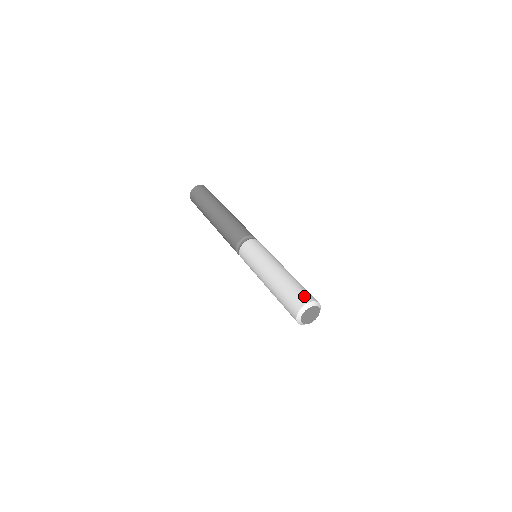
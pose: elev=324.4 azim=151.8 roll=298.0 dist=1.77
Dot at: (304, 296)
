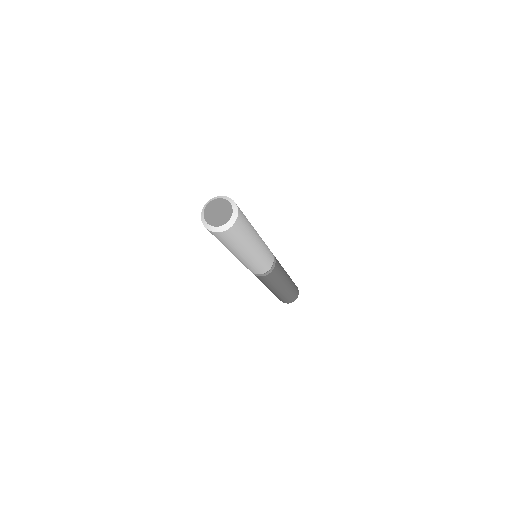
Dot at: occluded
